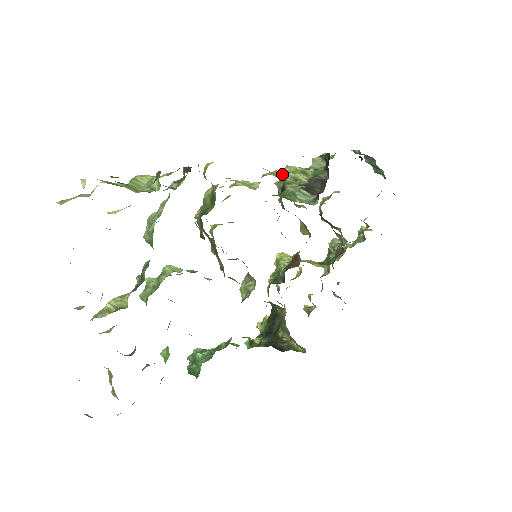
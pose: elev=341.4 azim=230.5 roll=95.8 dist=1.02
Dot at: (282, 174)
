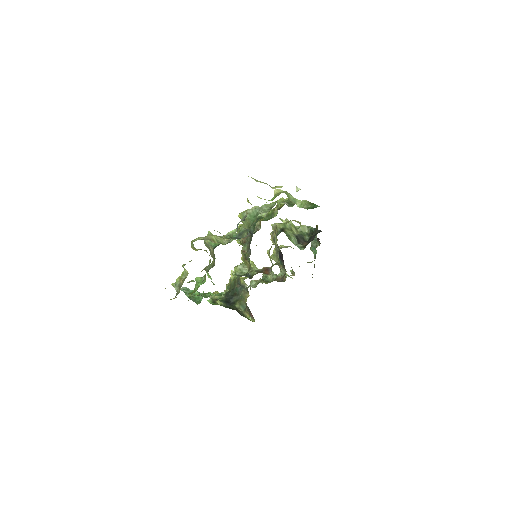
Dot at: occluded
